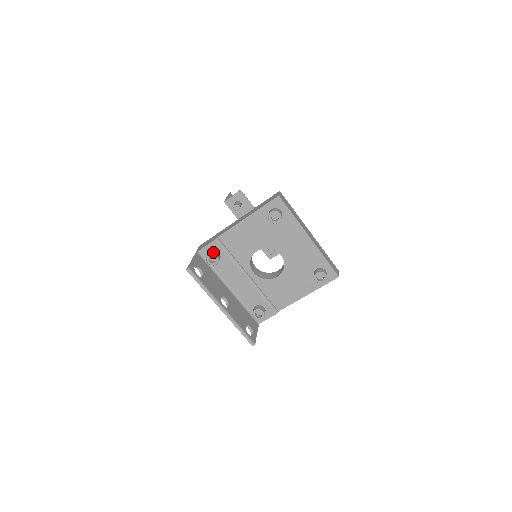
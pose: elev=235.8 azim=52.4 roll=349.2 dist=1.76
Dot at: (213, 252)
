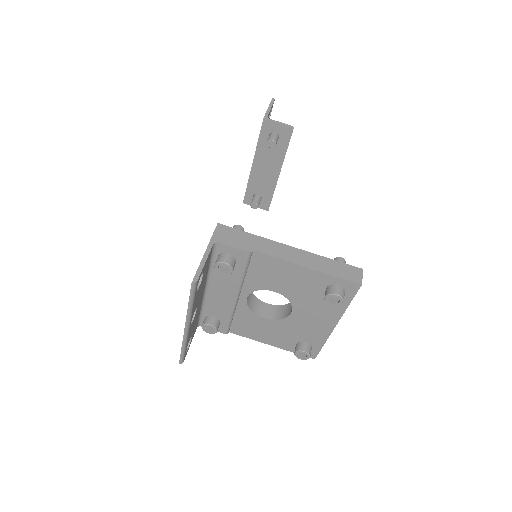
Dot at: (232, 262)
